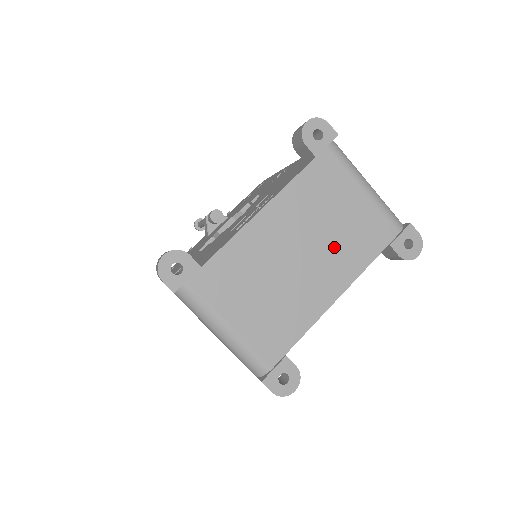
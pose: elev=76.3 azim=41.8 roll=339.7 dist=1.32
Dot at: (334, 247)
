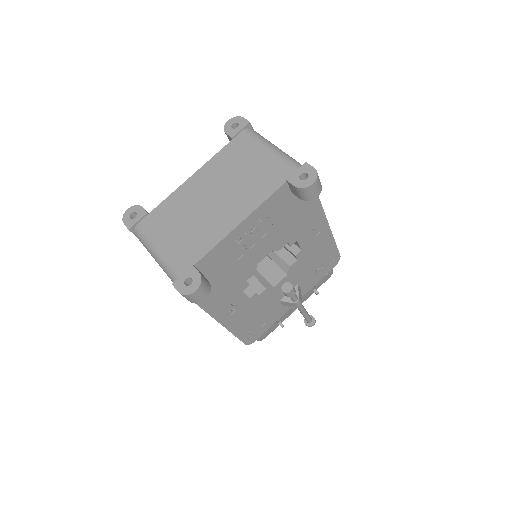
Dot at: (241, 189)
